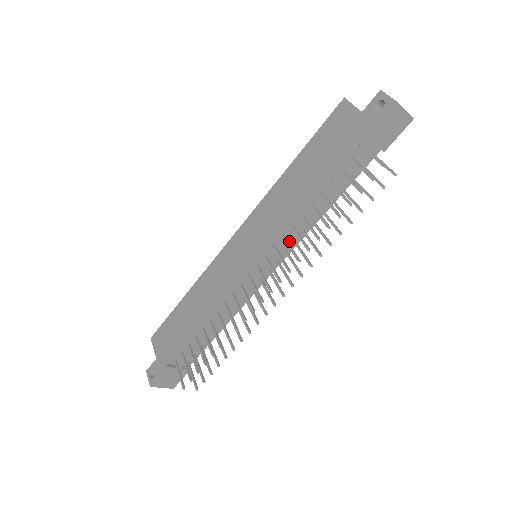
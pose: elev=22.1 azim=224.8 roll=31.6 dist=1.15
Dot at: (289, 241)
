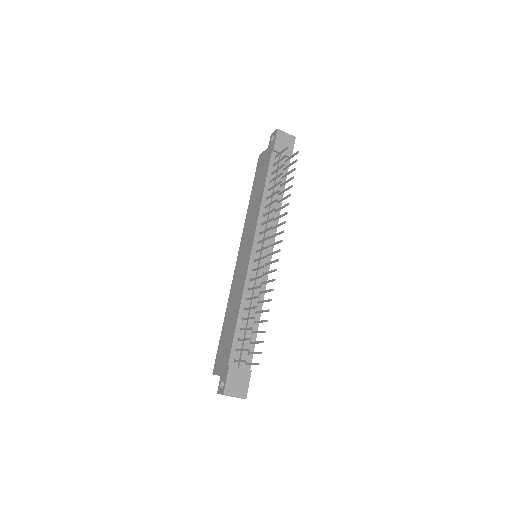
Dot at: (268, 226)
